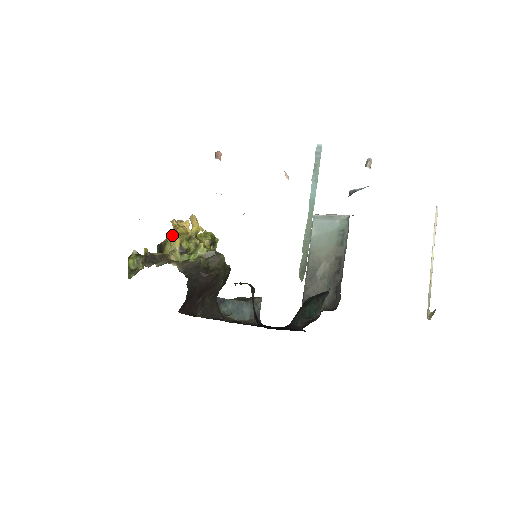
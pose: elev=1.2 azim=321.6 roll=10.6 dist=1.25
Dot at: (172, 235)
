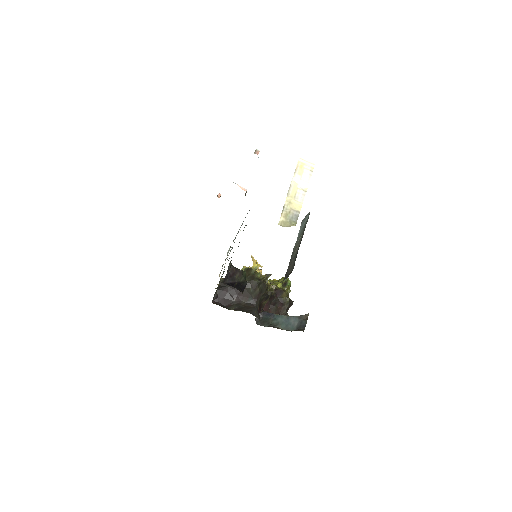
Dot at: occluded
